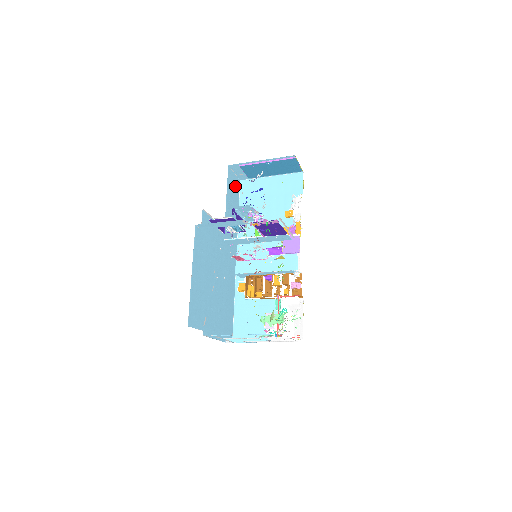
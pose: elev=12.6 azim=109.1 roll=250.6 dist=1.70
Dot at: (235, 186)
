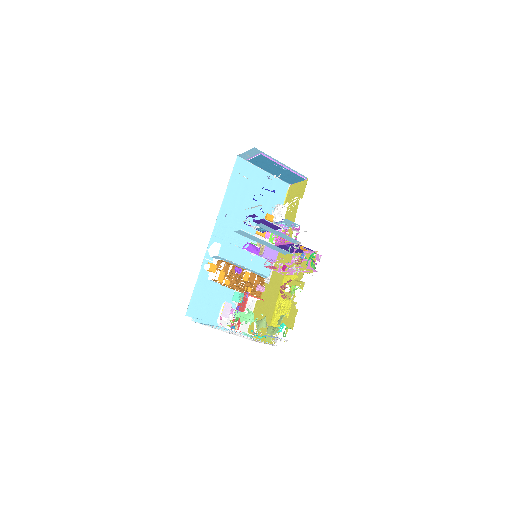
Dot at: occluded
